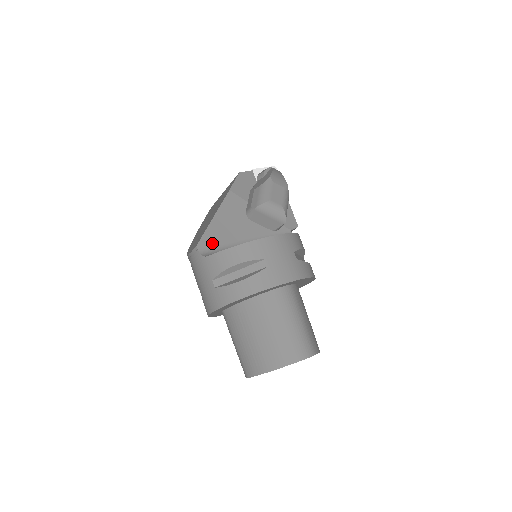
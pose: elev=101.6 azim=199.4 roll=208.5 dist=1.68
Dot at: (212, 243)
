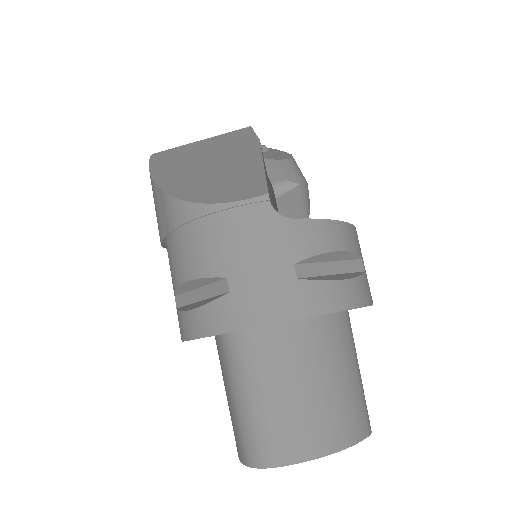
Dot at: occluded
